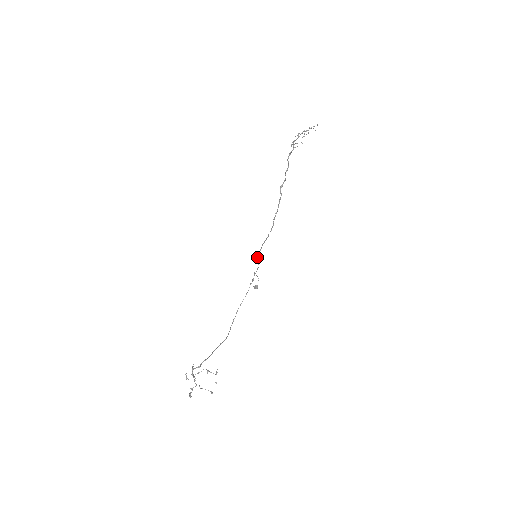
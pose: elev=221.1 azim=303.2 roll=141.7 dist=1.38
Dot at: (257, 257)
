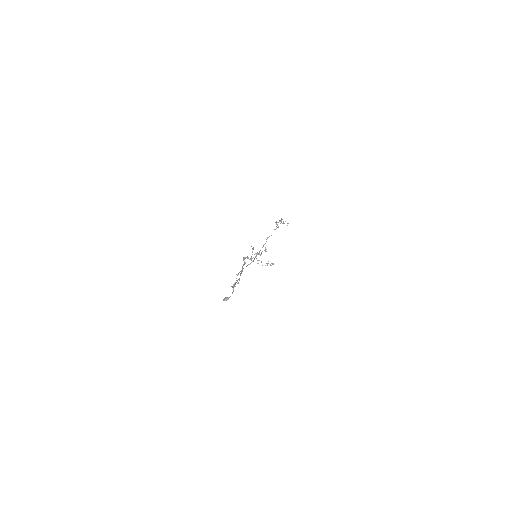
Dot at: (238, 274)
